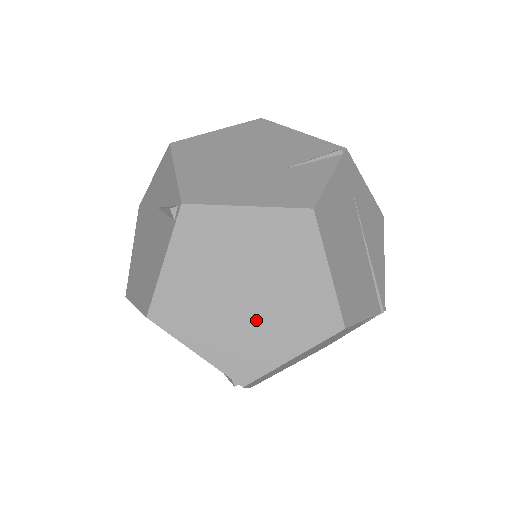
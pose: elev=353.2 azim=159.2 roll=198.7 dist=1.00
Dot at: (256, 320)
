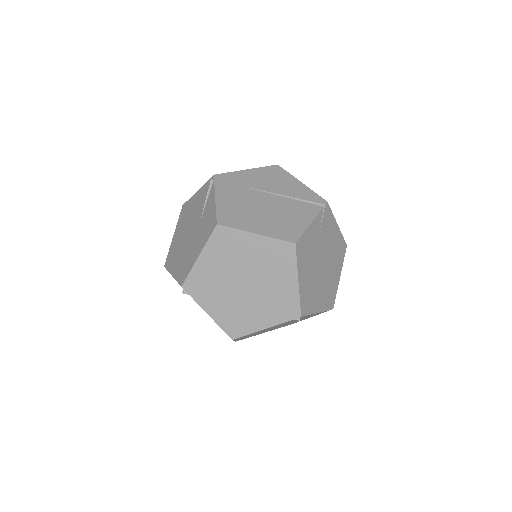
Dot at: (264, 287)
